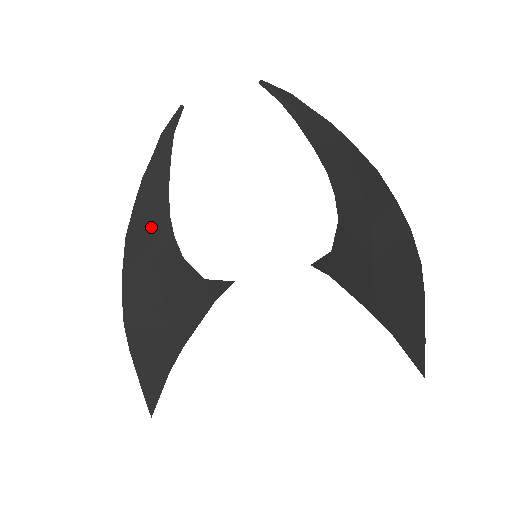
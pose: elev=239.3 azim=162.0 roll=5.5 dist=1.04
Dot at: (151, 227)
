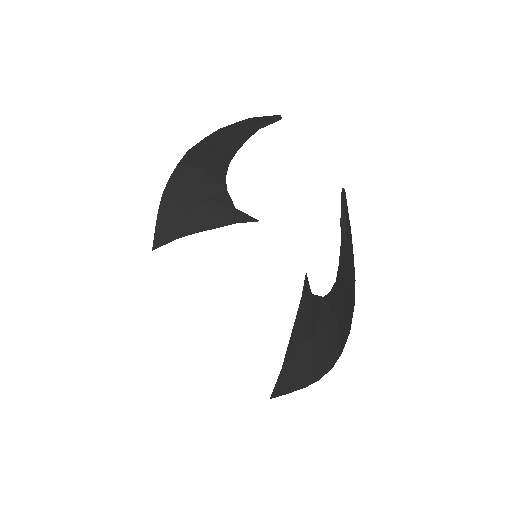
Dot at: (211, 158)
